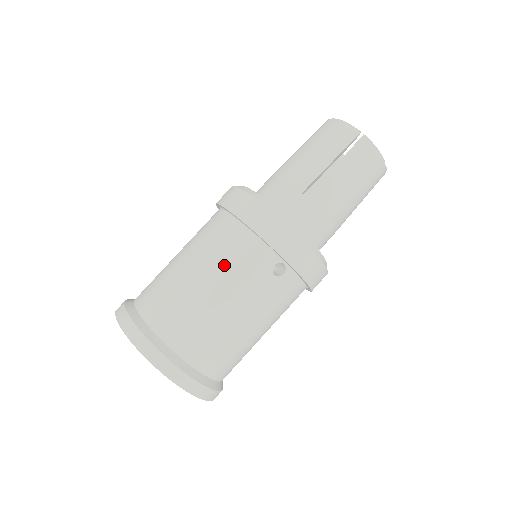
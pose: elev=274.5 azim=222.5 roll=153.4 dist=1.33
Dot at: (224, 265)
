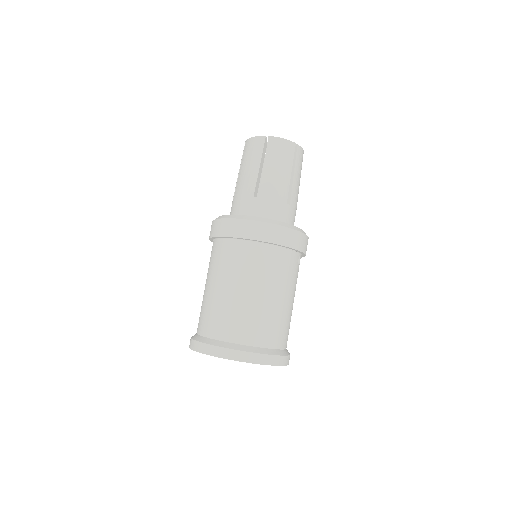
Dot at: (280, 279)
